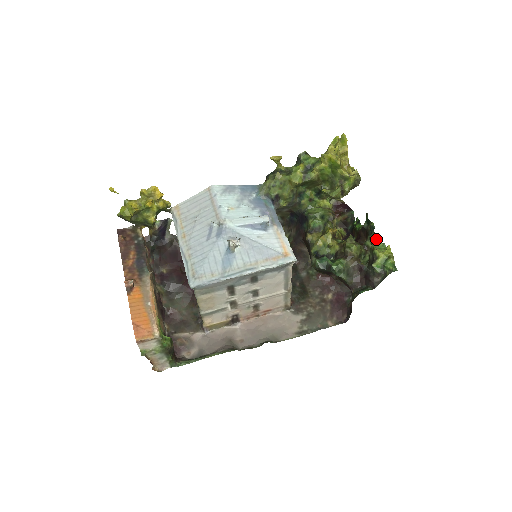
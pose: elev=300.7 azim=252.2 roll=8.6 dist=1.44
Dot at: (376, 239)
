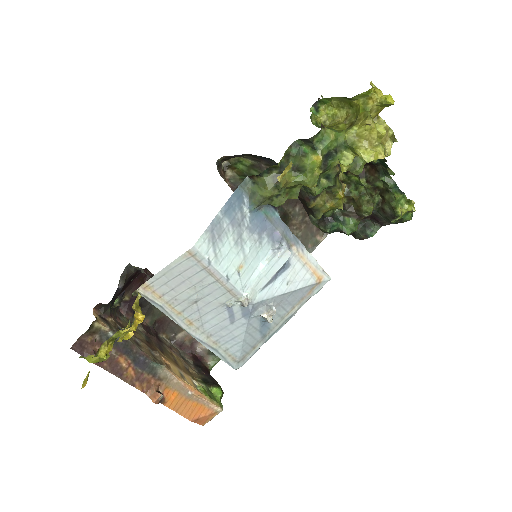
Dot at: (393, 187)
